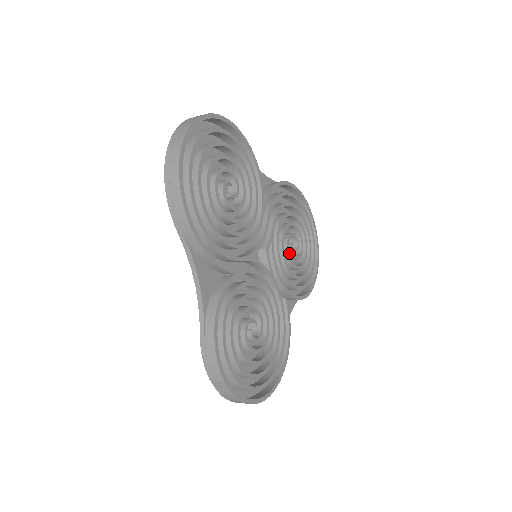
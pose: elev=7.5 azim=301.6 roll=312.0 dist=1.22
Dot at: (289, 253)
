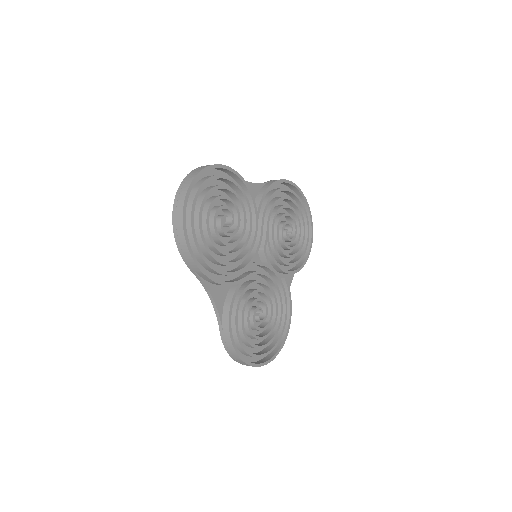
Dot at: (285, 238)
